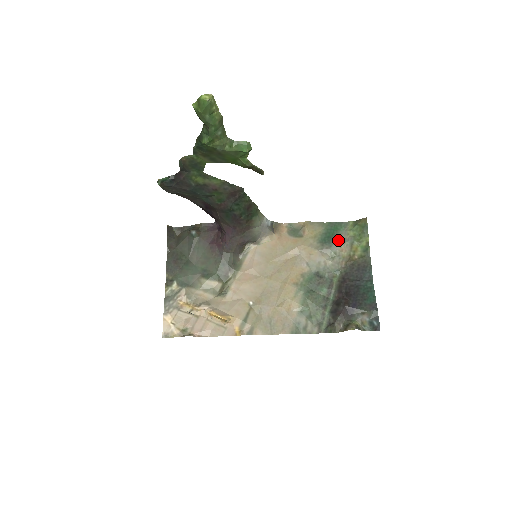
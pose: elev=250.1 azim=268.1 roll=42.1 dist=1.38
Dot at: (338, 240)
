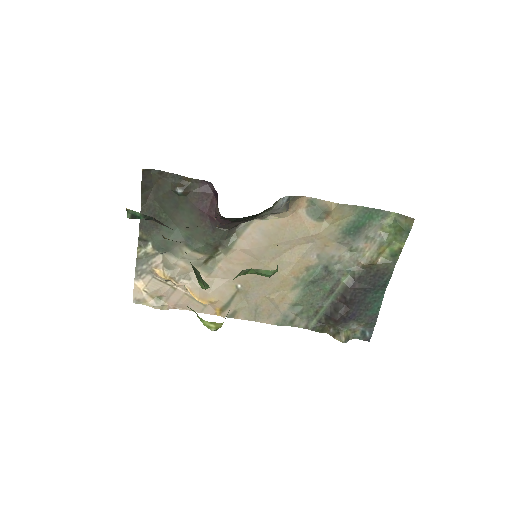
Dot at: (366, 233)
